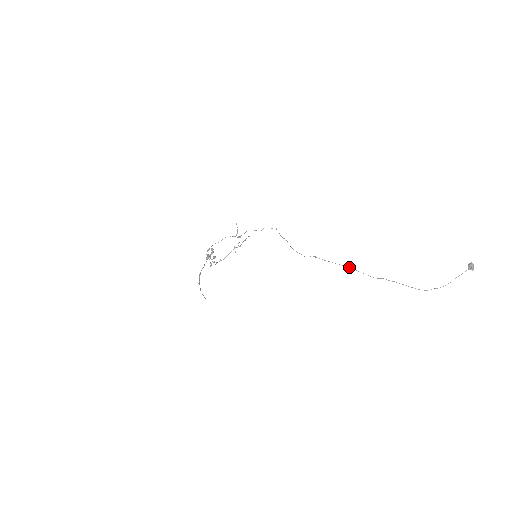
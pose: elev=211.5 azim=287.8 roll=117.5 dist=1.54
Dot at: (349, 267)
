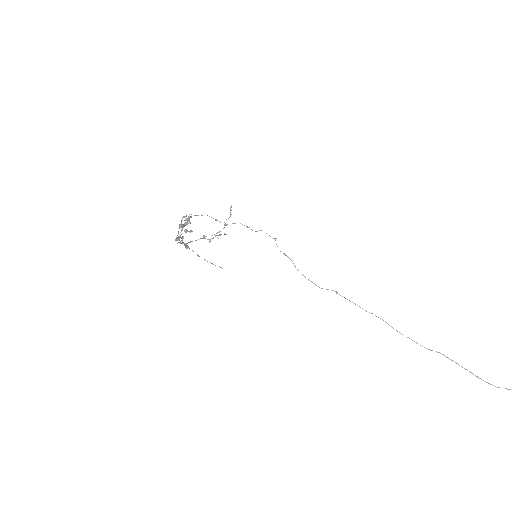
Dot at: occluded
